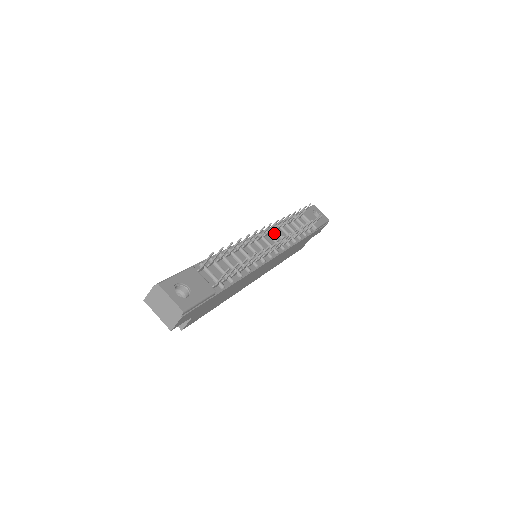
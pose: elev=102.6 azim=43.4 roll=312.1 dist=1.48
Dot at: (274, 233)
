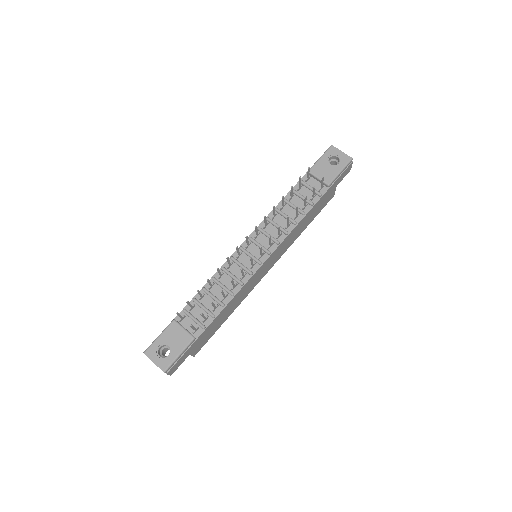
Dot at: (270, 224)
